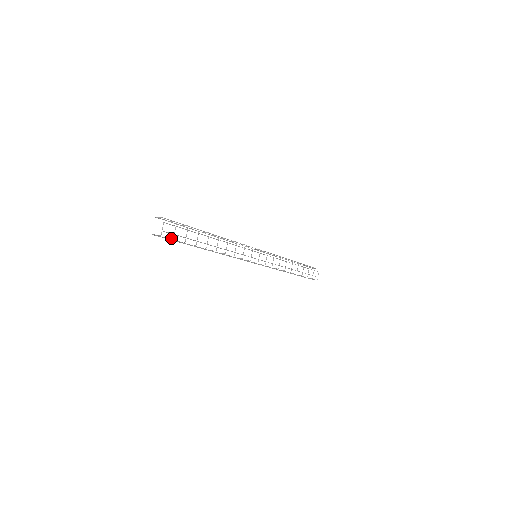
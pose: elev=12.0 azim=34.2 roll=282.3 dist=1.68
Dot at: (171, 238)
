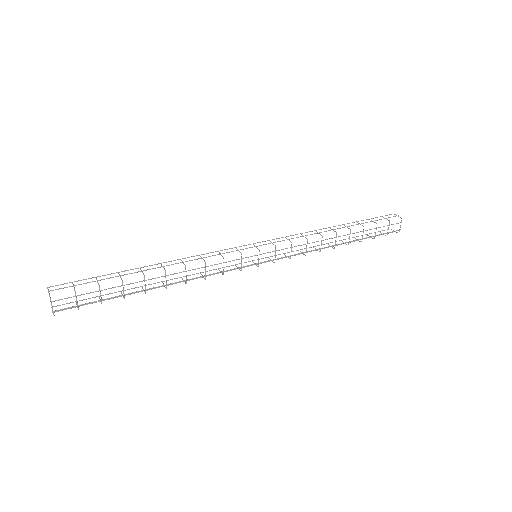
Dot at: (77, 307)
